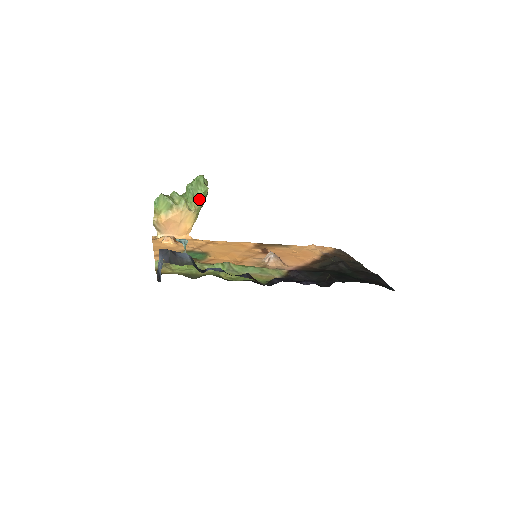
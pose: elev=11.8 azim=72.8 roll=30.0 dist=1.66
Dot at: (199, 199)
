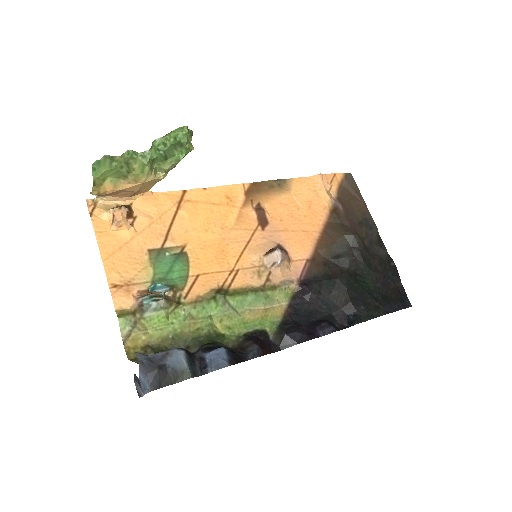
Dot at: (175, 163)
